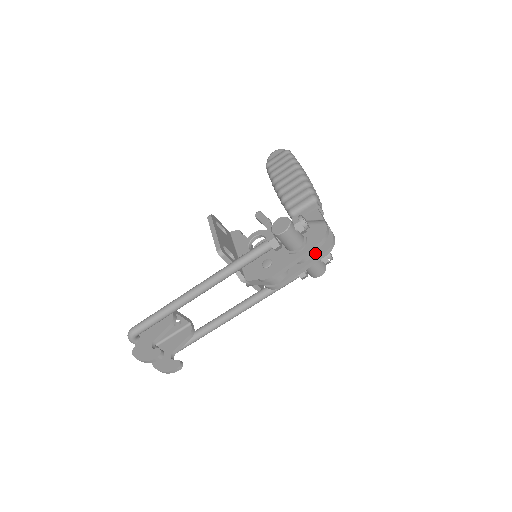
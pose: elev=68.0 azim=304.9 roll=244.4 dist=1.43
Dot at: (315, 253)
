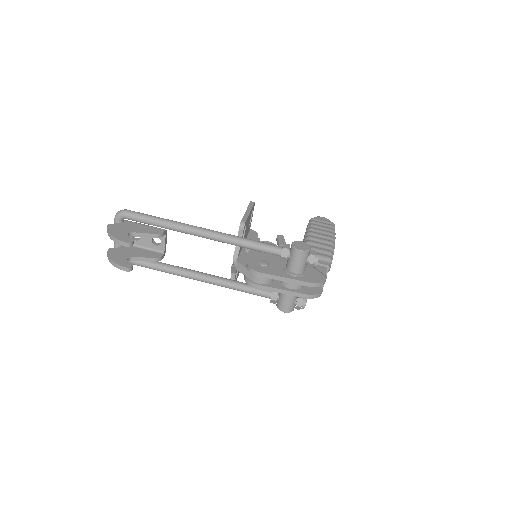
Dot at: (300, 289)
